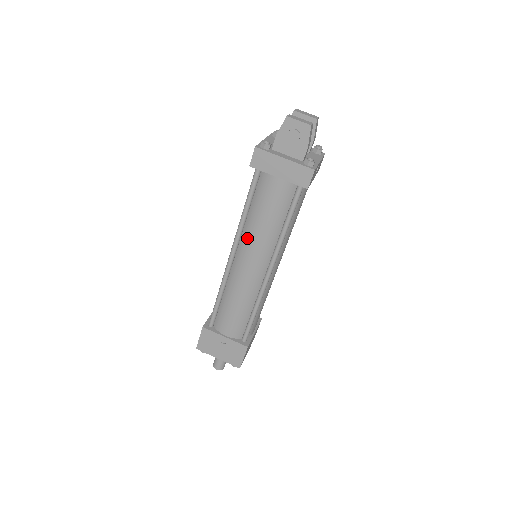
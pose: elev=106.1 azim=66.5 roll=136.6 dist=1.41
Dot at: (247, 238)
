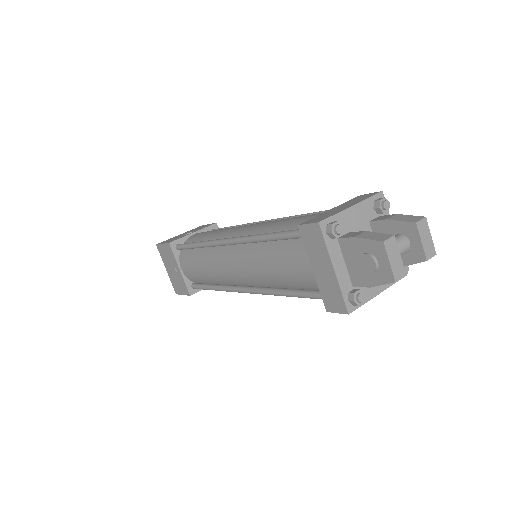
Dot at: (248, 253)
